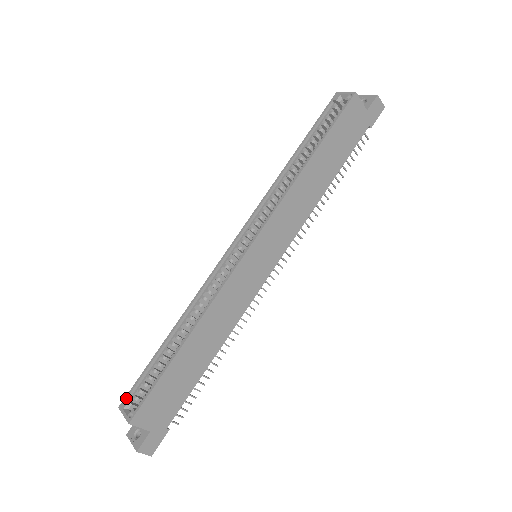
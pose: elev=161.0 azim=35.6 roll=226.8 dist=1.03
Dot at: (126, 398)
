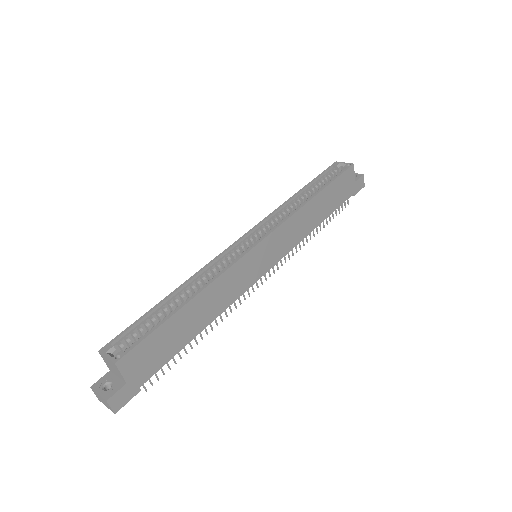
Dot at: (110, 343)
